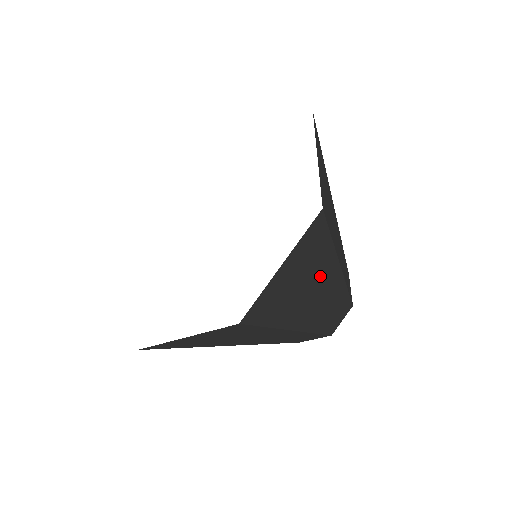
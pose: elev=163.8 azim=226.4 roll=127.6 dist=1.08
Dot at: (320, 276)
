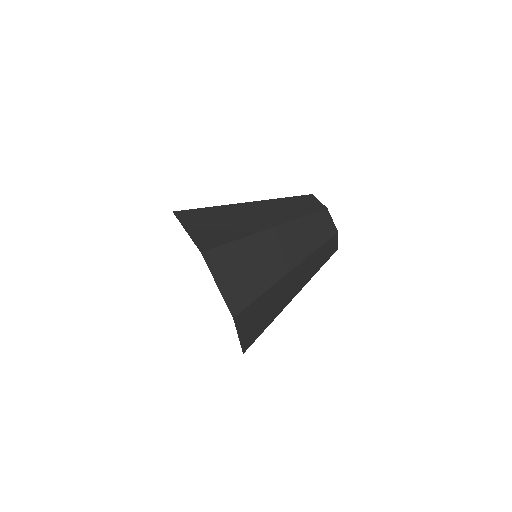
Dot at: (275, 295)
